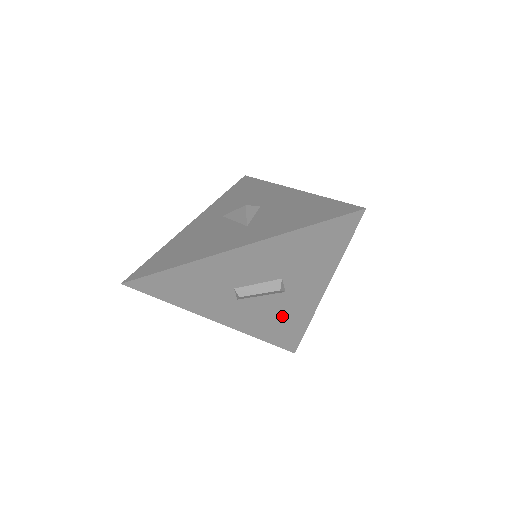
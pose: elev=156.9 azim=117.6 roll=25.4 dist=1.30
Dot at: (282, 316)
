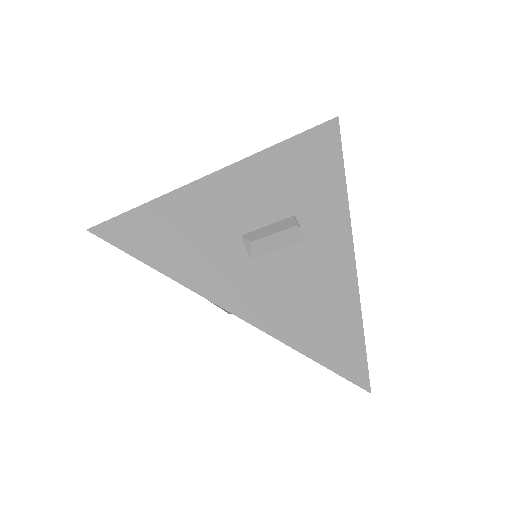
Dot at: (319, 293)
